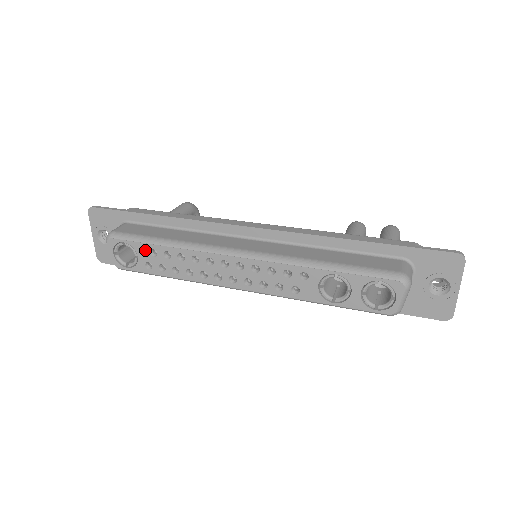
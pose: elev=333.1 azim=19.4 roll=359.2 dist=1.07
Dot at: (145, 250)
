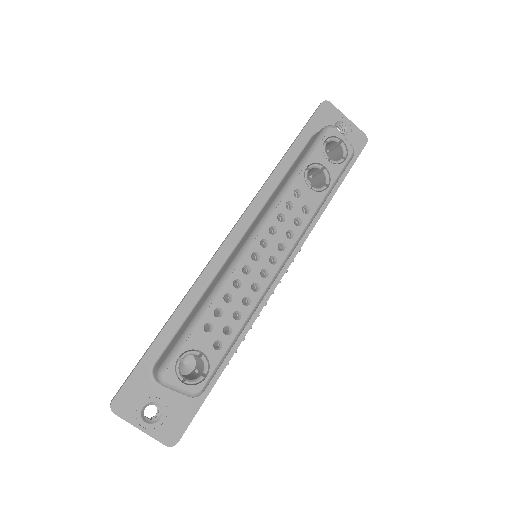
Dot at: (200, 336)
